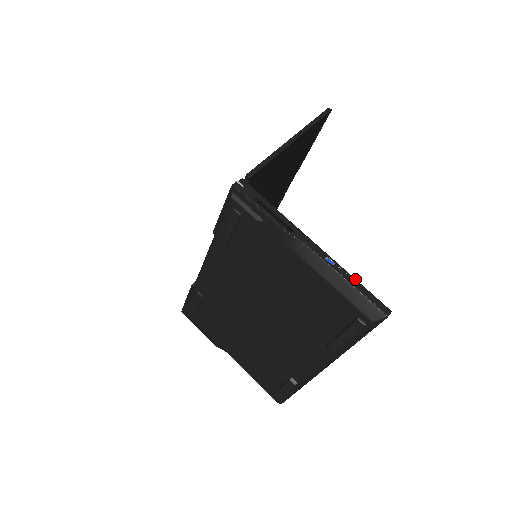
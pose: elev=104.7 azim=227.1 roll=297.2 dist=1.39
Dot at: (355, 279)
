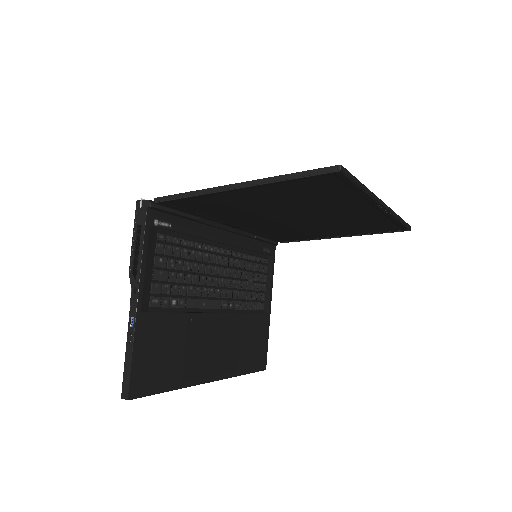
Dot at: (131, 353)
